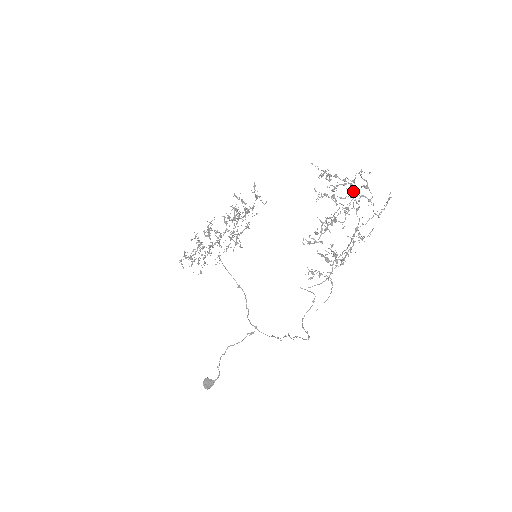
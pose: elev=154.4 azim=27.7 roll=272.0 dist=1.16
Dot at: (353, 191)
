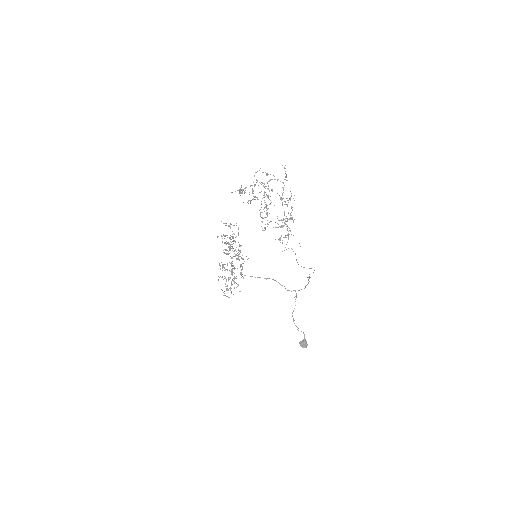
Dot at: (263, 183)
